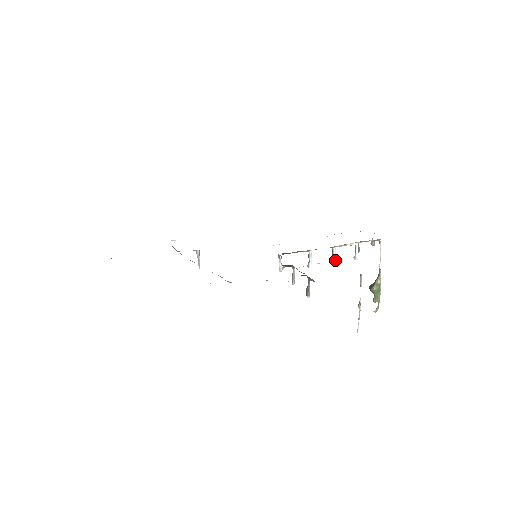
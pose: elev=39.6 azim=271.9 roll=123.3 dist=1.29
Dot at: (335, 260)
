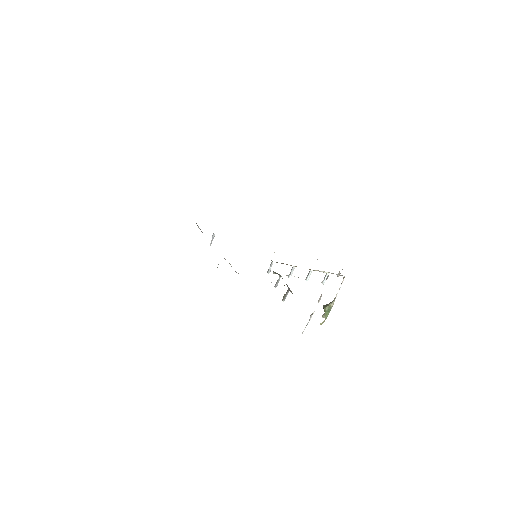
Dot at: (308, 279)
